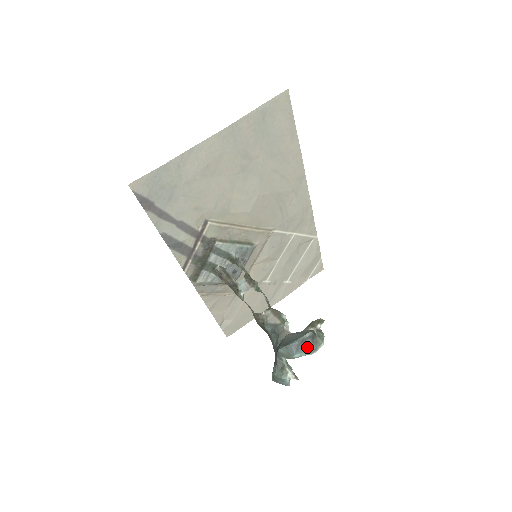
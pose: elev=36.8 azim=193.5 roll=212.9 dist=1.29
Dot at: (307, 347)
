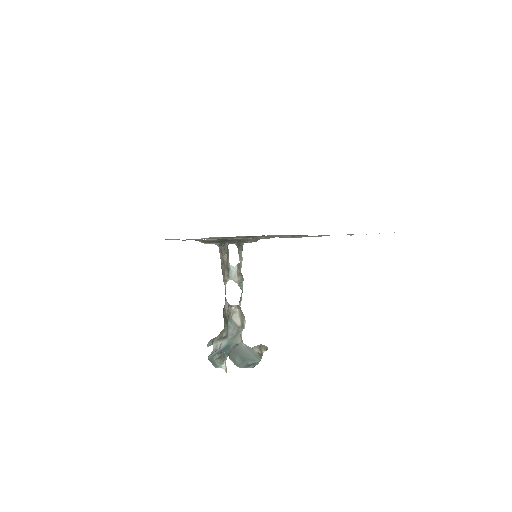
Dot at: (251, 366)
